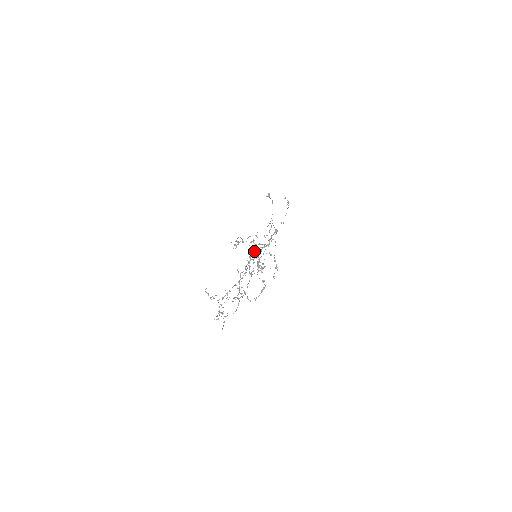
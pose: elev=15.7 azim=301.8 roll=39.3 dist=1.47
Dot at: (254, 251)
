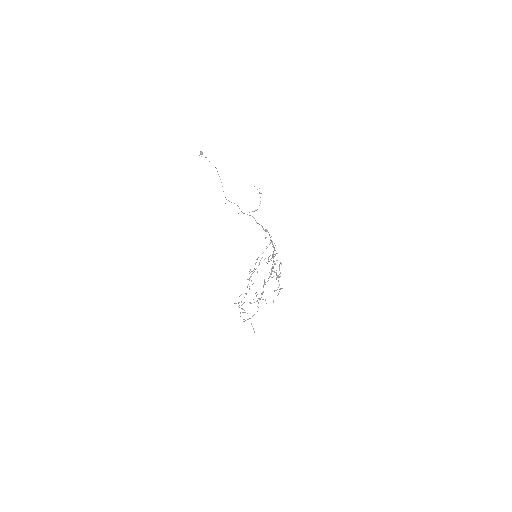
Dot at: (265, 258)
